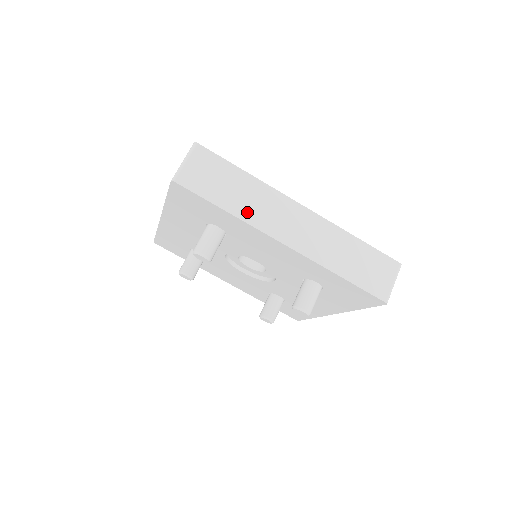
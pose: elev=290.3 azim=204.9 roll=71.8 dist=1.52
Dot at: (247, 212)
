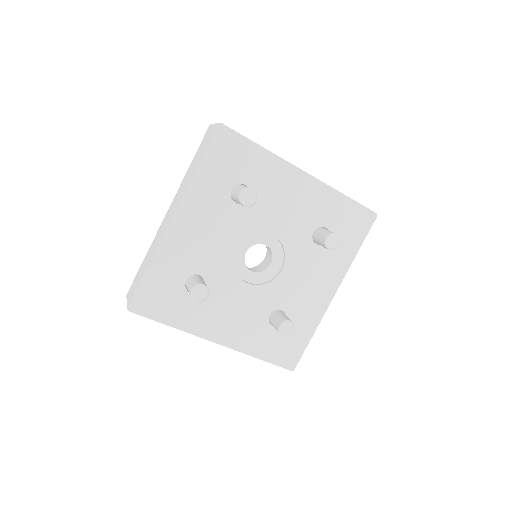
Dot at: occluded
